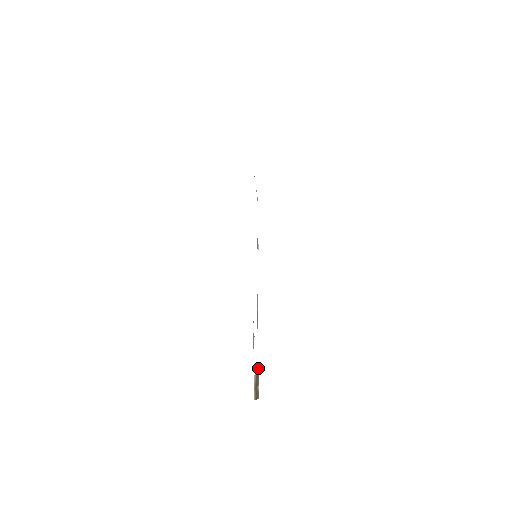
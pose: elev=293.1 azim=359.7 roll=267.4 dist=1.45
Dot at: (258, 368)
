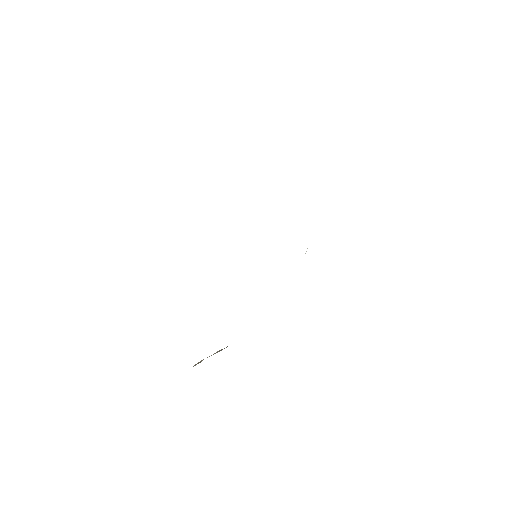
Dot at: (226, 347)
